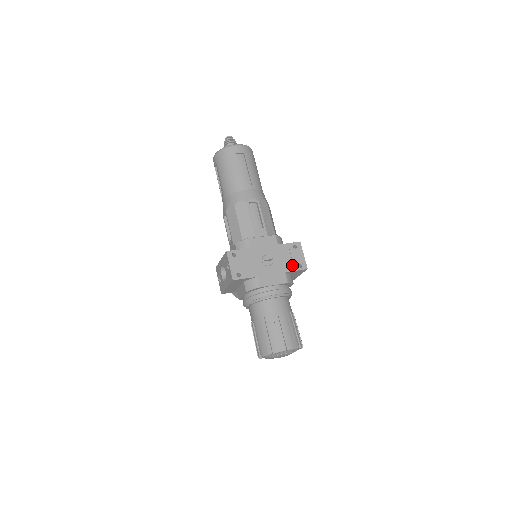
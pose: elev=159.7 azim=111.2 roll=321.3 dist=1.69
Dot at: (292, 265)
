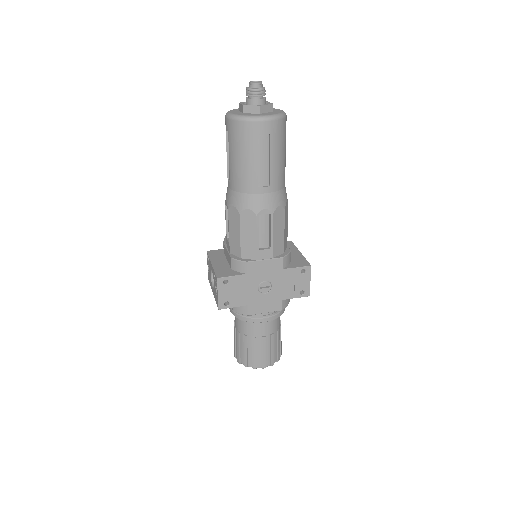
Dot at: (293, 292)
